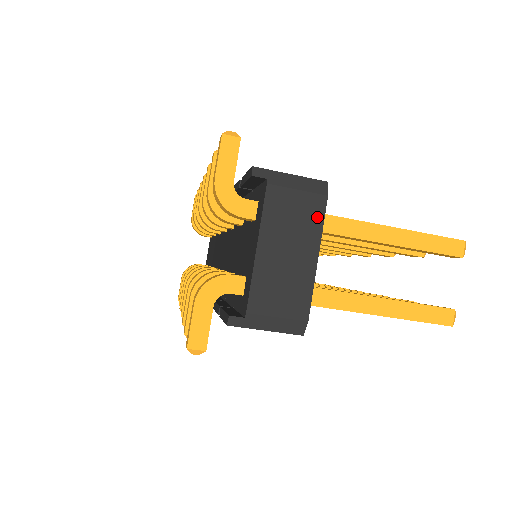
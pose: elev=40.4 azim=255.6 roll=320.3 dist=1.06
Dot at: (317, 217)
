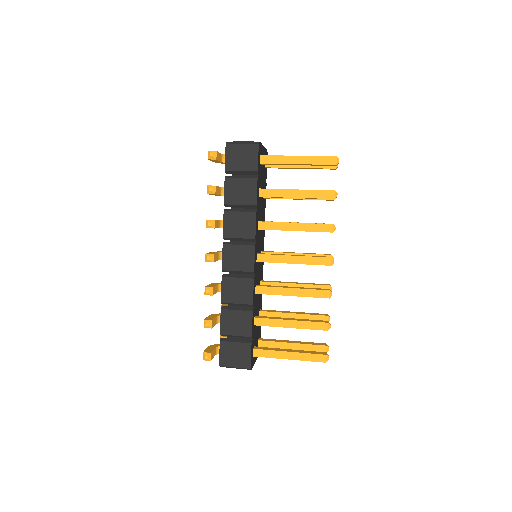
Dot at: occluded
